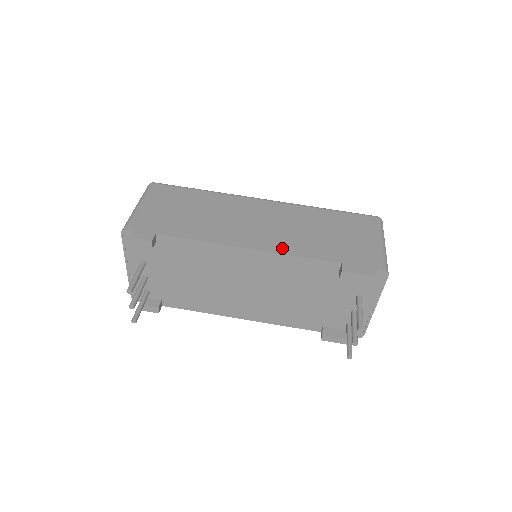
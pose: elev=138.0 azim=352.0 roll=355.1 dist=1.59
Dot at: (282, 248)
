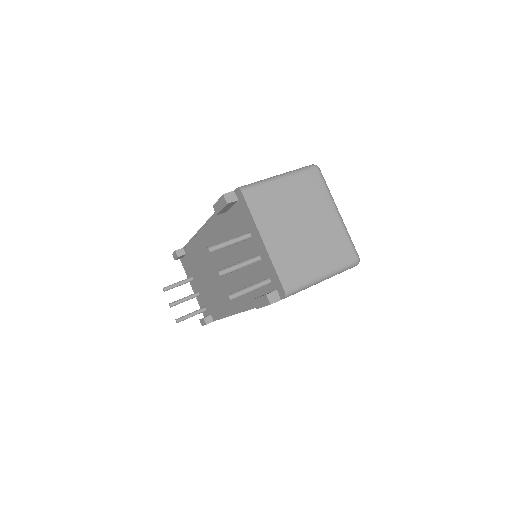
Dot at: occluded
